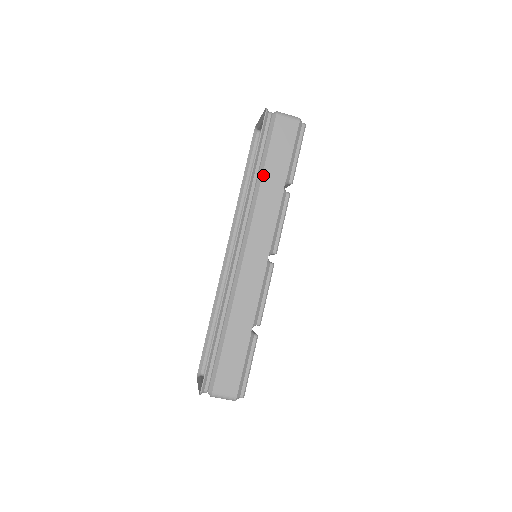
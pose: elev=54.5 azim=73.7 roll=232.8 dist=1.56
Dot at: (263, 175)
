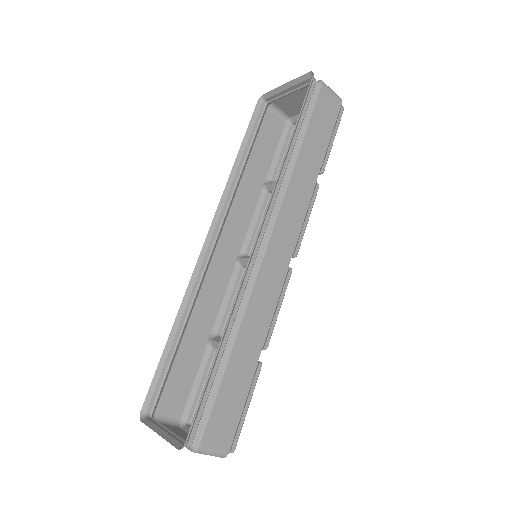
Dot at: (300, 152)
